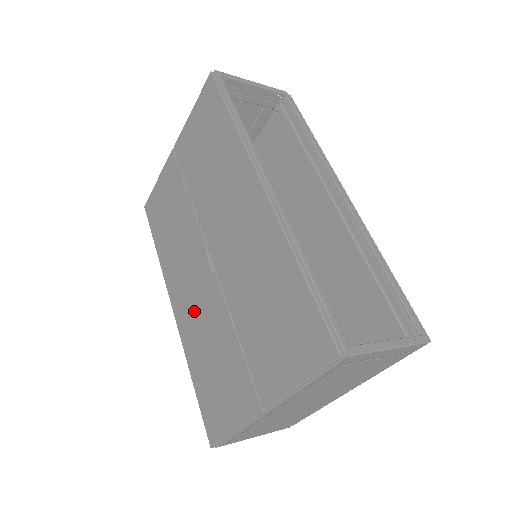
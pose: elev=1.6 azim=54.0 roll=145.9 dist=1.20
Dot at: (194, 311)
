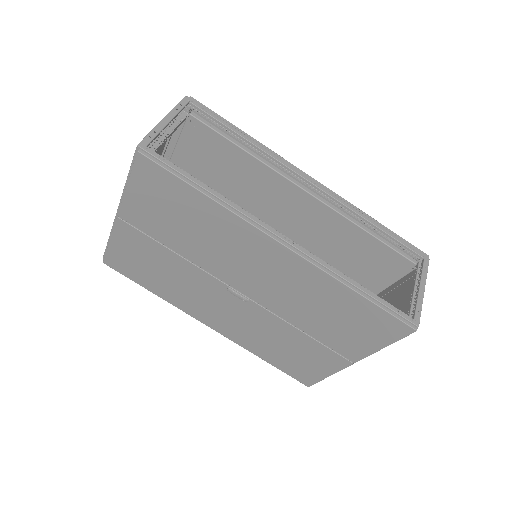
Dot at: (240, 325)
